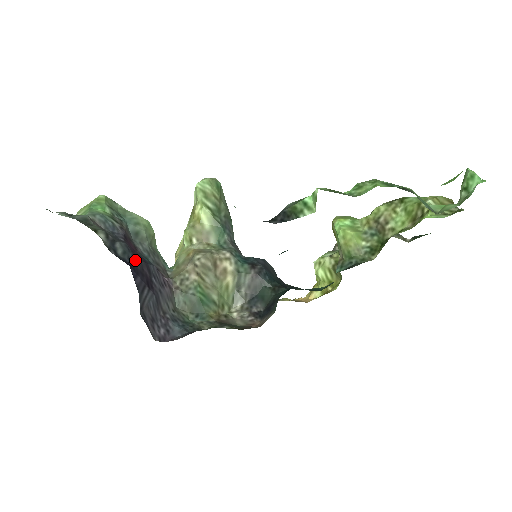
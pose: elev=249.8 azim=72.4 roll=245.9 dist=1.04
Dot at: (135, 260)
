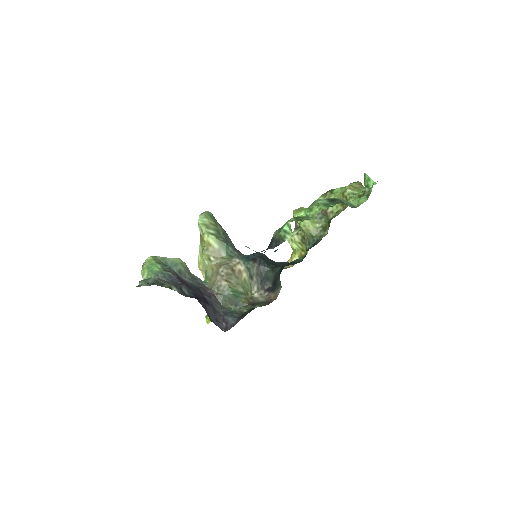
Dot at: (194, 292)
